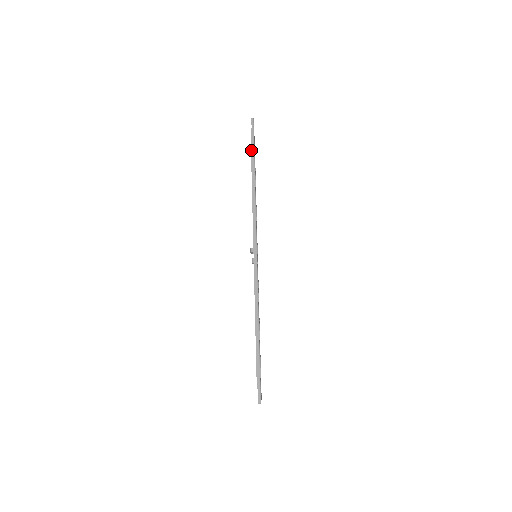
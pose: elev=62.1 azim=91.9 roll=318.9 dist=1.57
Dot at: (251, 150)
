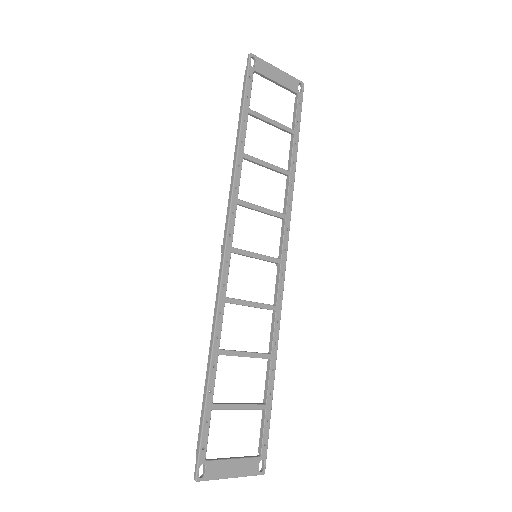
Dot at: (241, 102)
